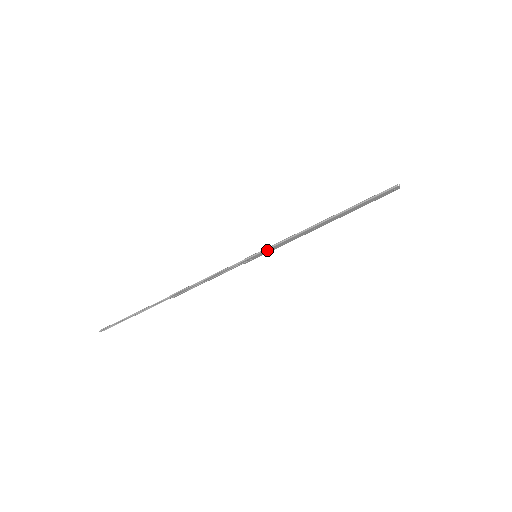
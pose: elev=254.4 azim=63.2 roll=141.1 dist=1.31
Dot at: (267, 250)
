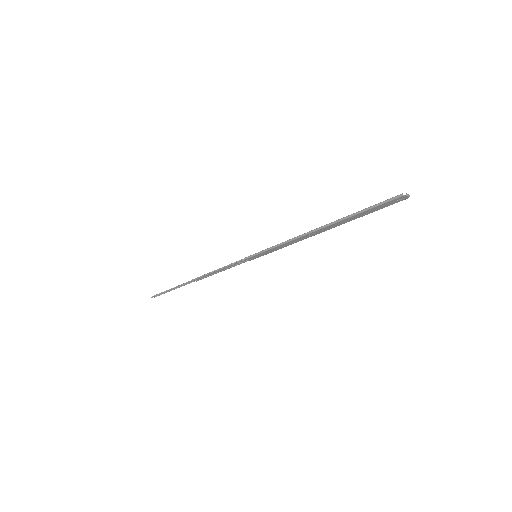
Dot at: (264, 252)
